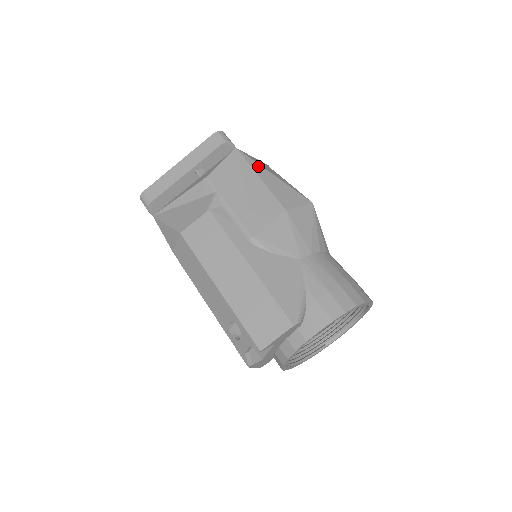
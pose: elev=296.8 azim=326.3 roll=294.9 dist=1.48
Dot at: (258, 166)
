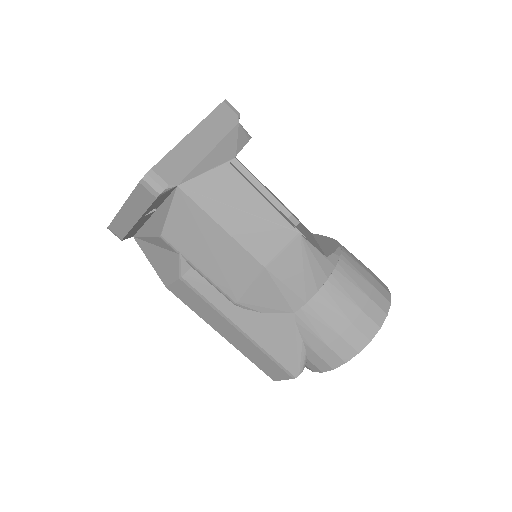
Dot at: (215, 206)
